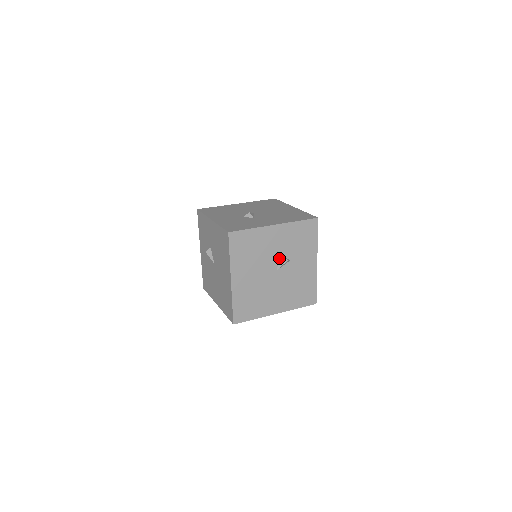
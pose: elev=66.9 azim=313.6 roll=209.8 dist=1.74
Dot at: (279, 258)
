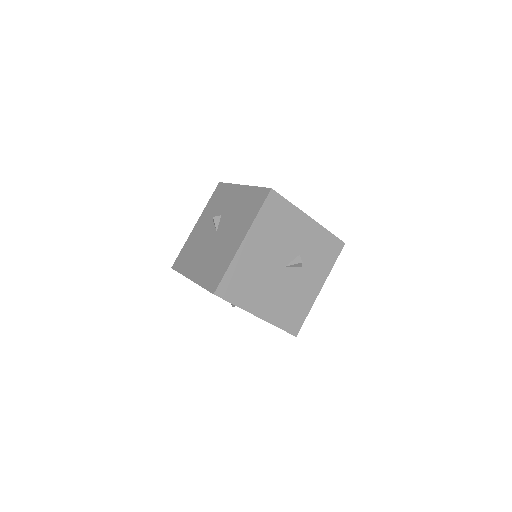
Dot at: (295, 255)
